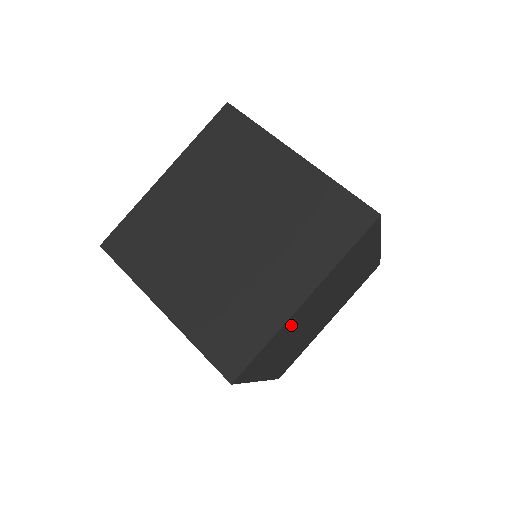
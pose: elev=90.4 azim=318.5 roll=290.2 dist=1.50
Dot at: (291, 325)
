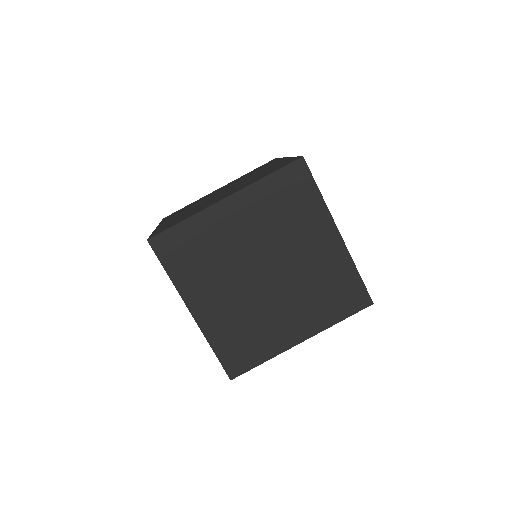
Dot at: occluded
